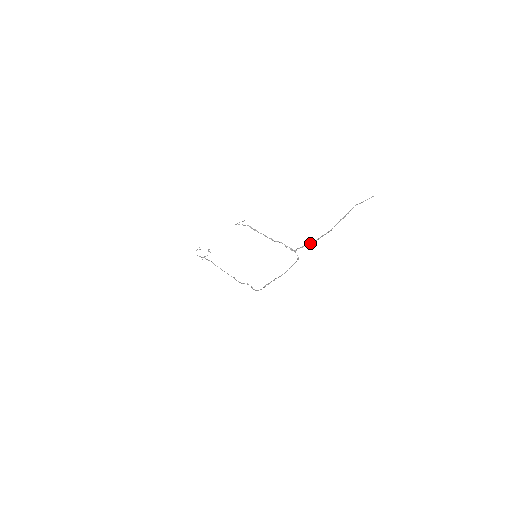
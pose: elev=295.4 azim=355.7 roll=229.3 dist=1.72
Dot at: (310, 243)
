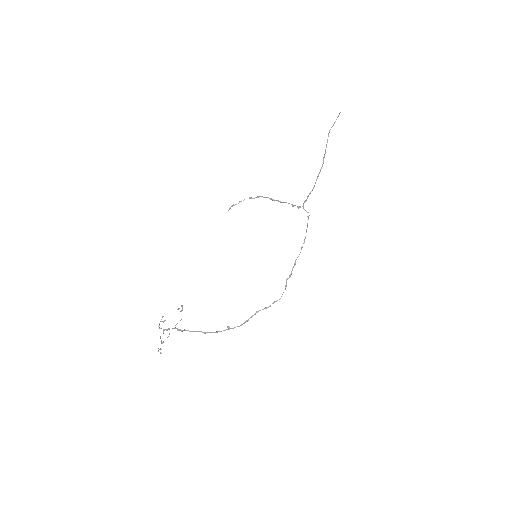
Dot at: (311, 191)
